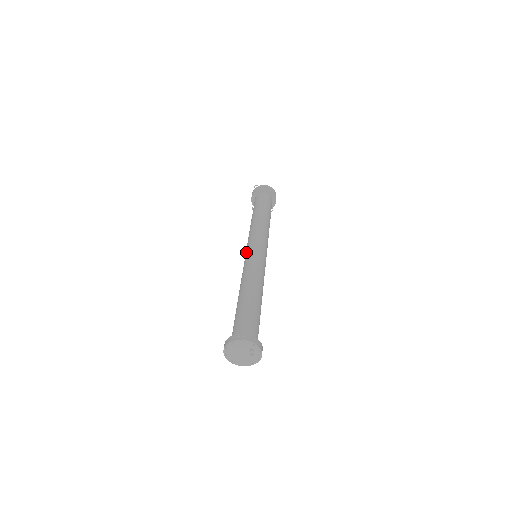
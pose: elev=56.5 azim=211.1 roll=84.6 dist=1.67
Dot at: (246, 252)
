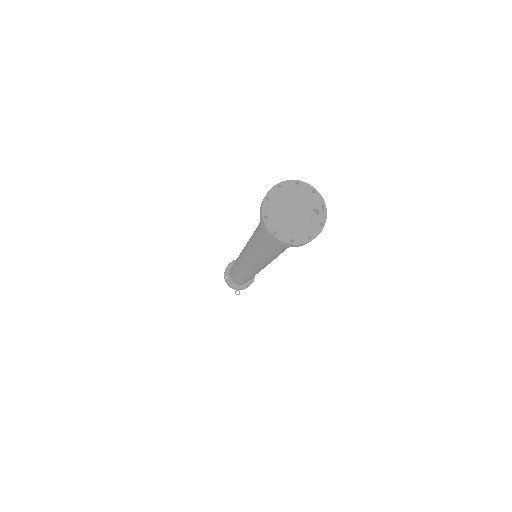
Dot at: occluded
